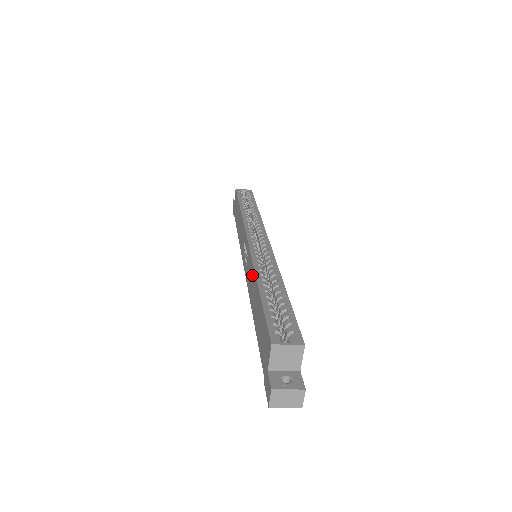
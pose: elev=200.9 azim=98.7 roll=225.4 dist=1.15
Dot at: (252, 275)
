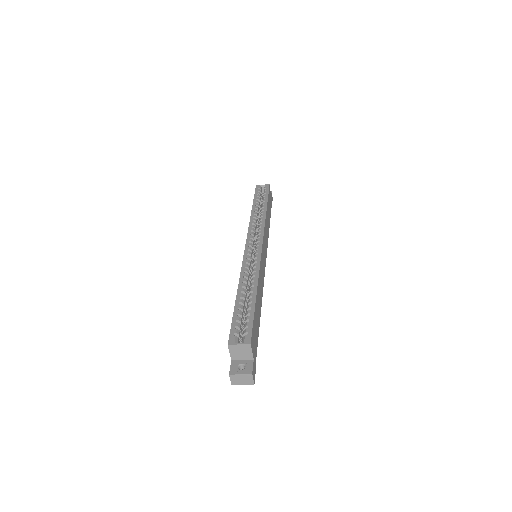
Dot at: occluded
